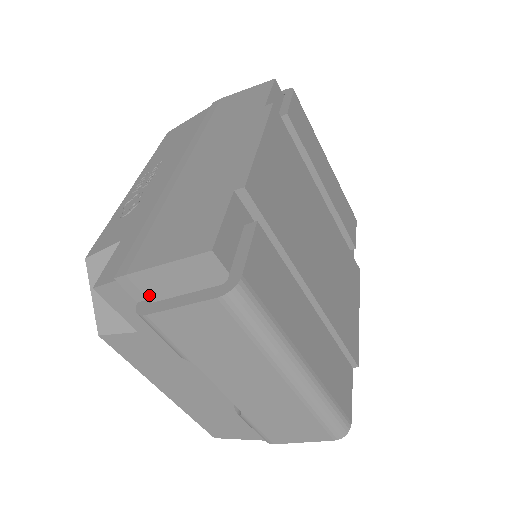
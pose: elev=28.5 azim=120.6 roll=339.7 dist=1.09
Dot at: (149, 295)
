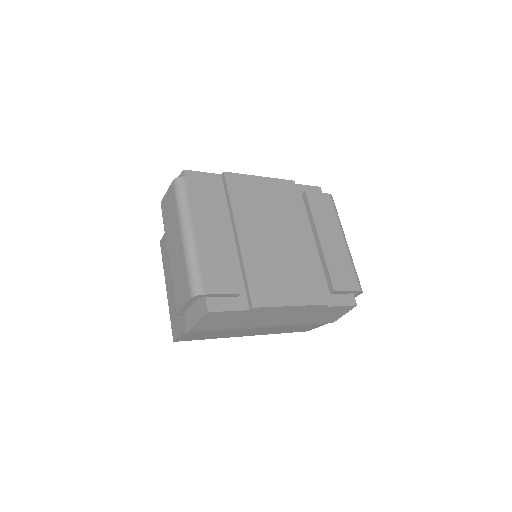
Dot at: occluded
